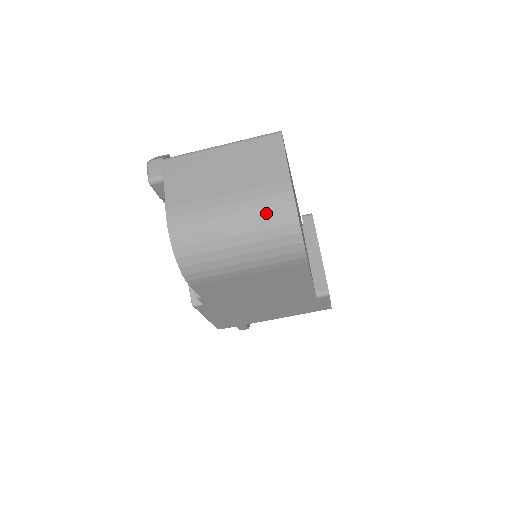
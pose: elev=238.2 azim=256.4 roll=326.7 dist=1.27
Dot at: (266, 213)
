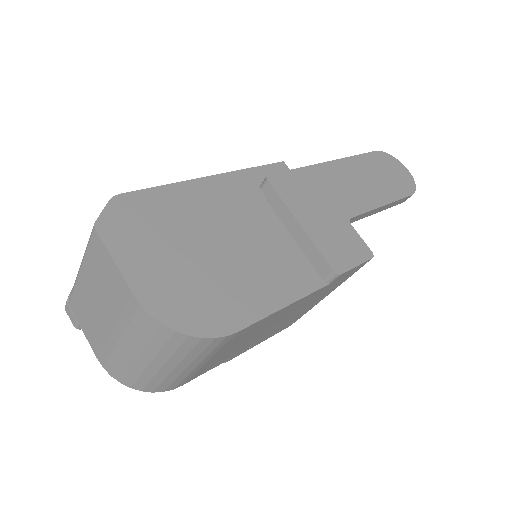
Dot at: (145, 337)
